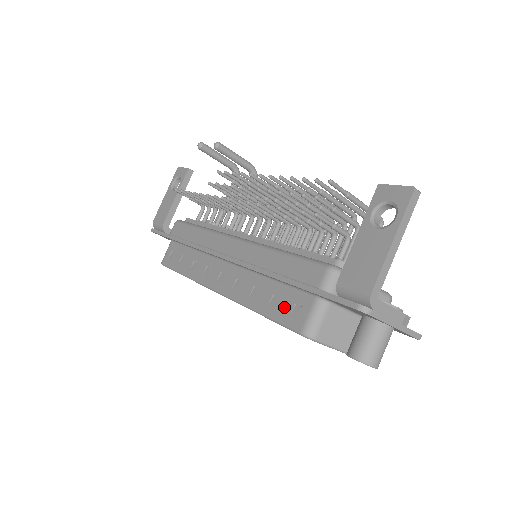
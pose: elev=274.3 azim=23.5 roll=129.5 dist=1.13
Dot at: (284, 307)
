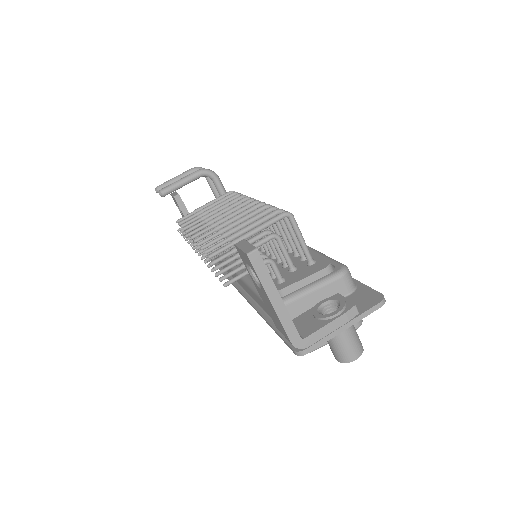
Dot at: occluded
